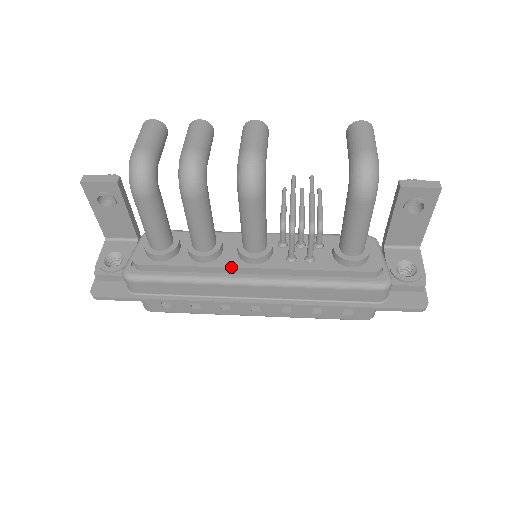
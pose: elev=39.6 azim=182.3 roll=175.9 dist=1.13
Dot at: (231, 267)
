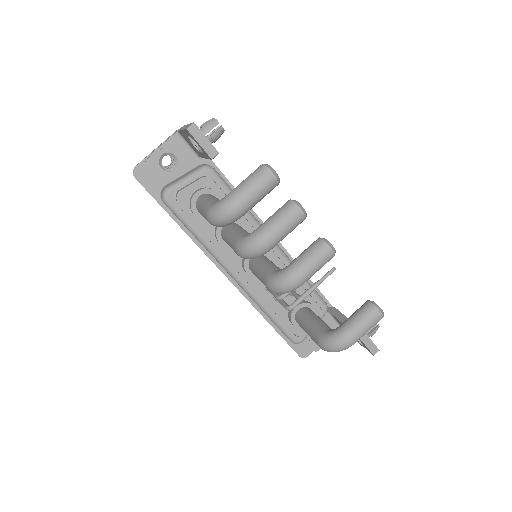
Dot at: (231, 261)
